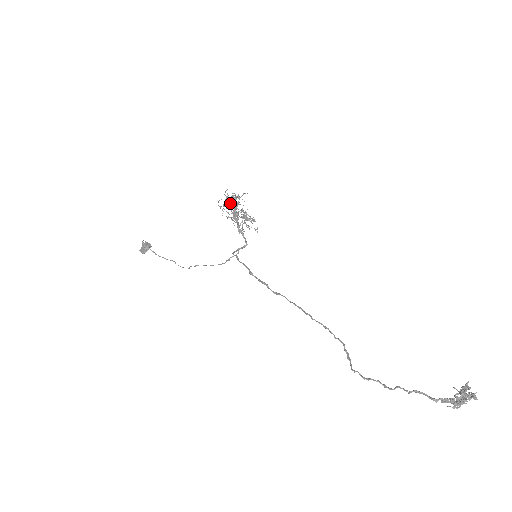
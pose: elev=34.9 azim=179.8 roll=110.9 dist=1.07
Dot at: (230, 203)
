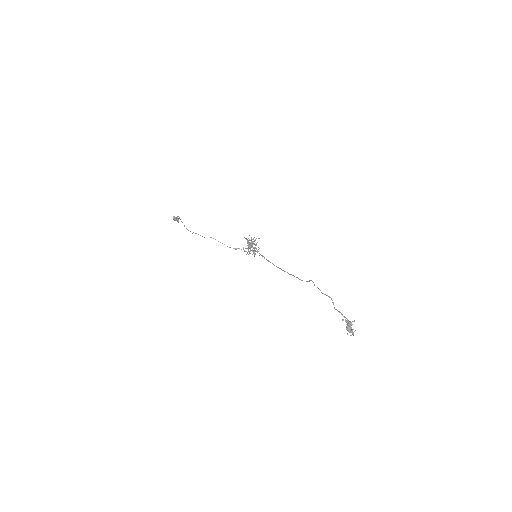
Dot at: (249, 243)
